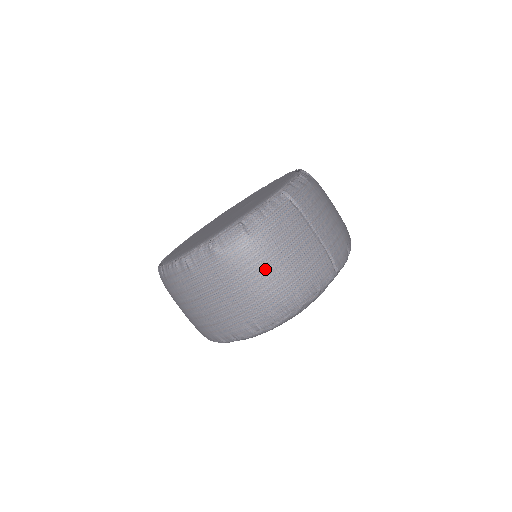
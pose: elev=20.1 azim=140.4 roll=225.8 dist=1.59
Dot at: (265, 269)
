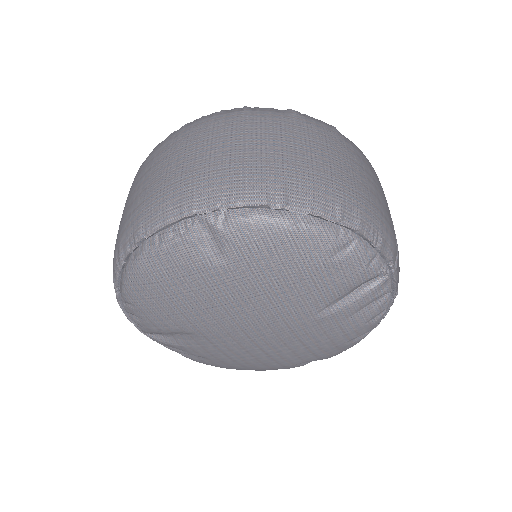
Dot at: (341, 159)
